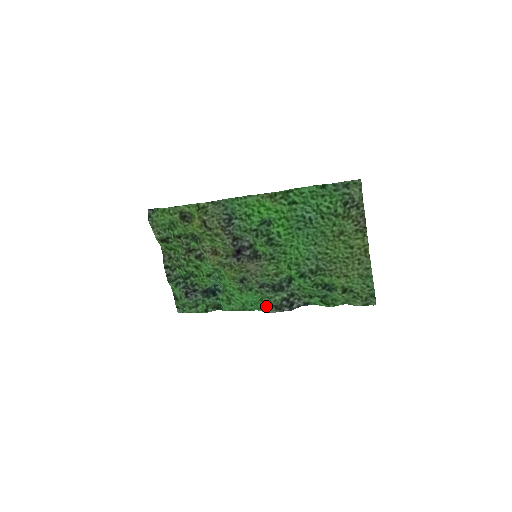
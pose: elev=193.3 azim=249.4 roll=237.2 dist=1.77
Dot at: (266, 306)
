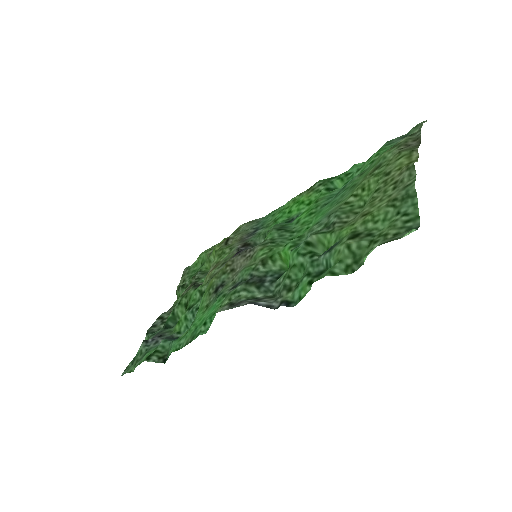
Dot at: (219, 308)
